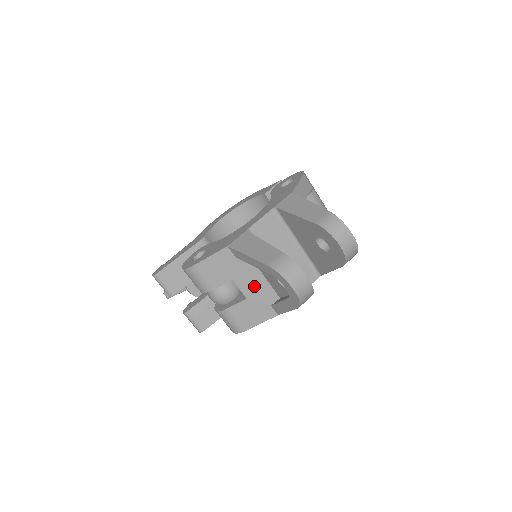
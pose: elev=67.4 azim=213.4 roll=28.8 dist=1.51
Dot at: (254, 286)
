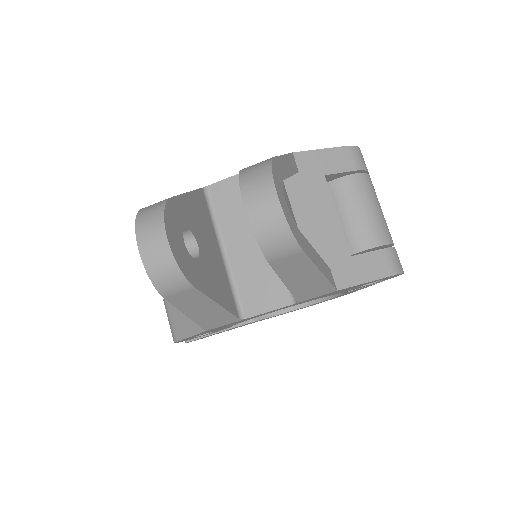
Dot at: occluded
